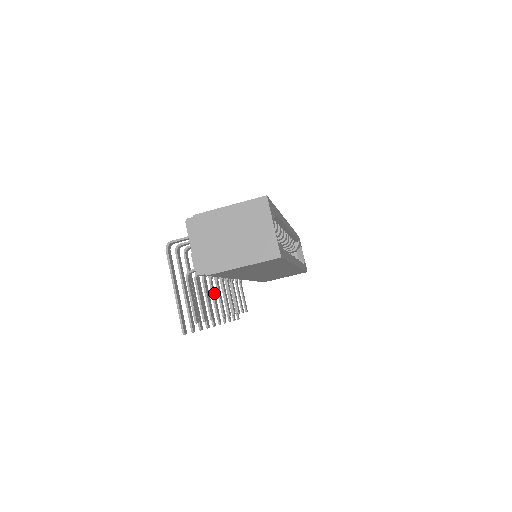
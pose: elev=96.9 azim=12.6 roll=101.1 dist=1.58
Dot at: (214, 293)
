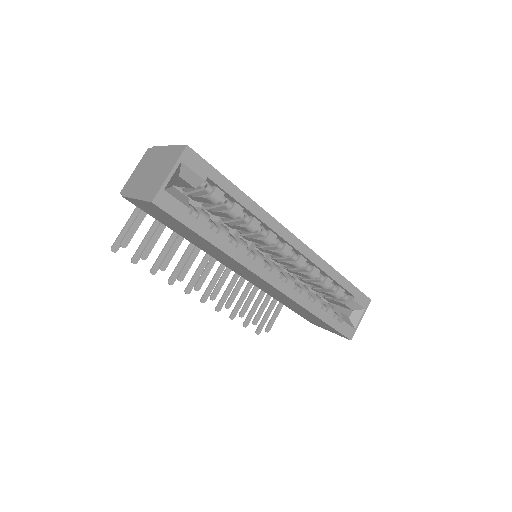
Dot at: (193, 258)
